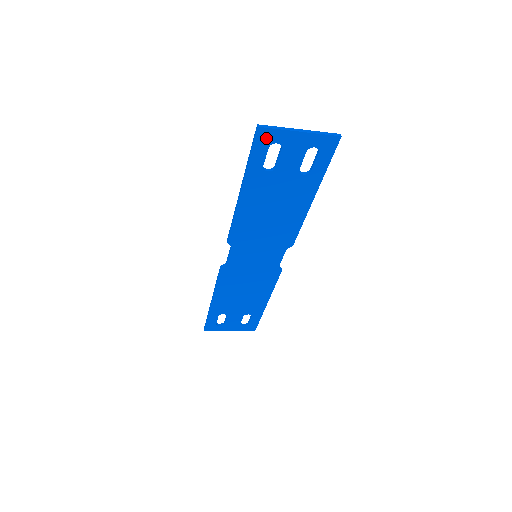
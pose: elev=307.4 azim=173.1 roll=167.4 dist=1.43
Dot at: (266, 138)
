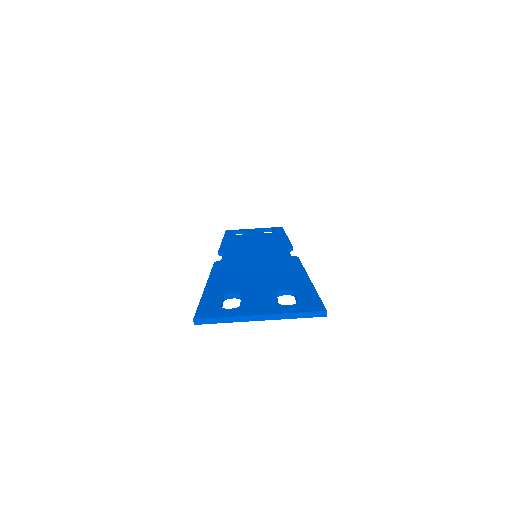
Dot at: occluded
